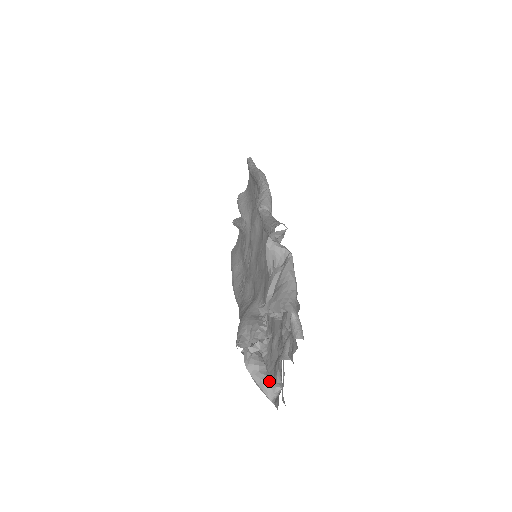
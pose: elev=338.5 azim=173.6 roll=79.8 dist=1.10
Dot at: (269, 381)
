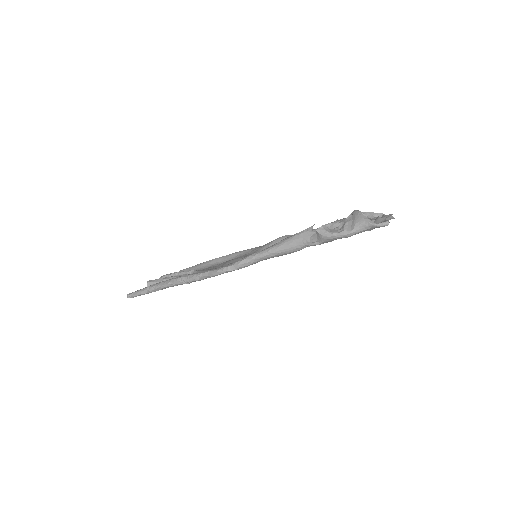
Dot at: occluded
